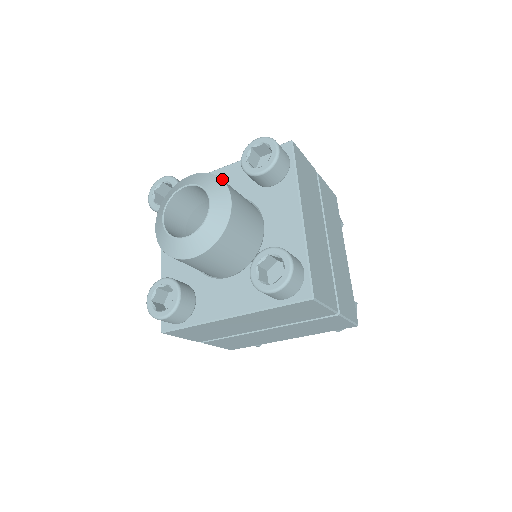
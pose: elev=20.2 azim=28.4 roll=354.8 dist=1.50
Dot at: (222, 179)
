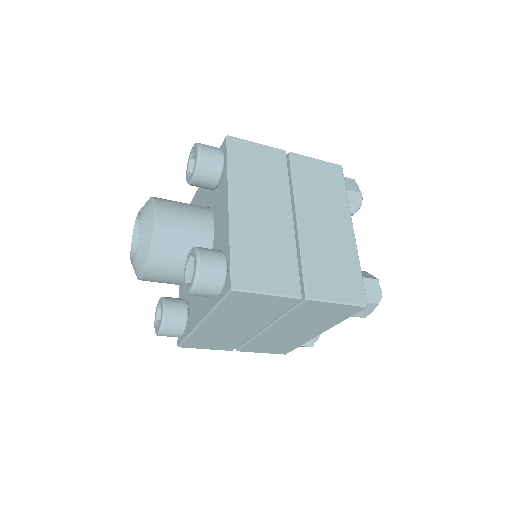
Dot at: (200, 194)
